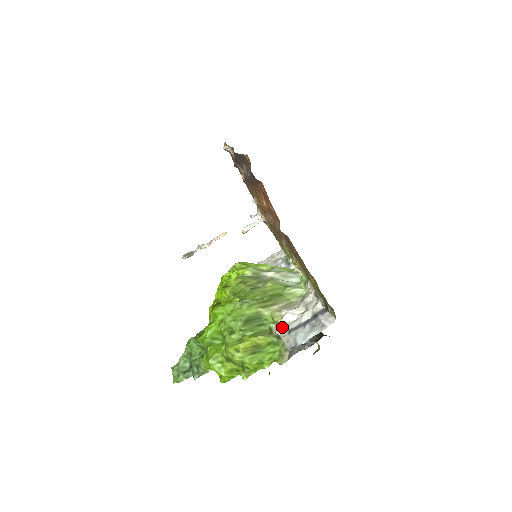
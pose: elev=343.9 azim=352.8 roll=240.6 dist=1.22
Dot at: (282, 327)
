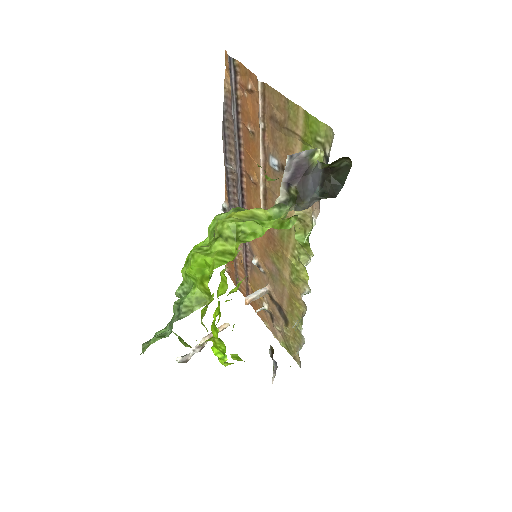
Dot at: (282, 197)
